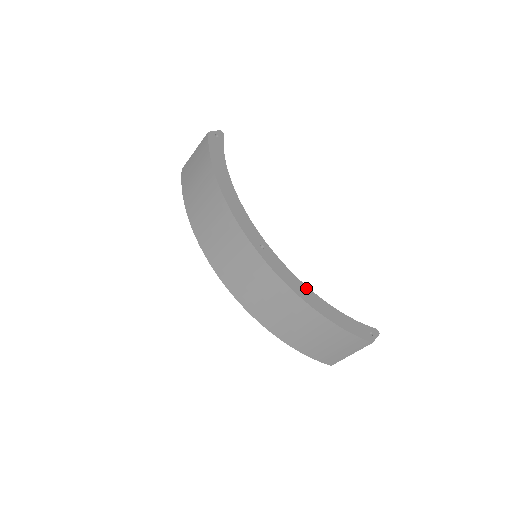
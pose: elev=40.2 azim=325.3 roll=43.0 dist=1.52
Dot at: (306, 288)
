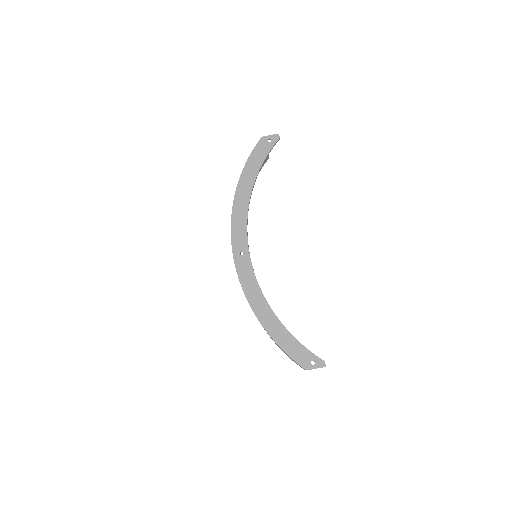
Dot at: (263, 299)
